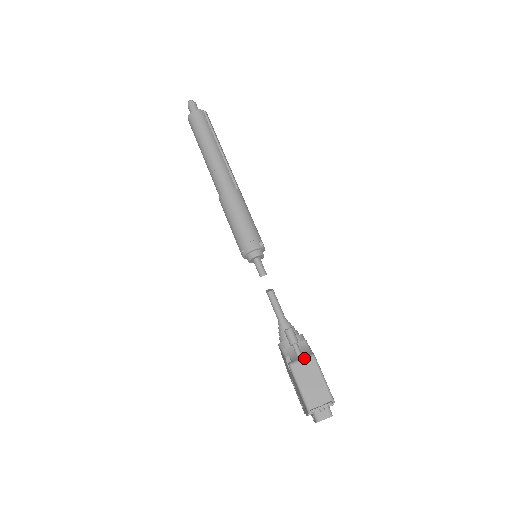
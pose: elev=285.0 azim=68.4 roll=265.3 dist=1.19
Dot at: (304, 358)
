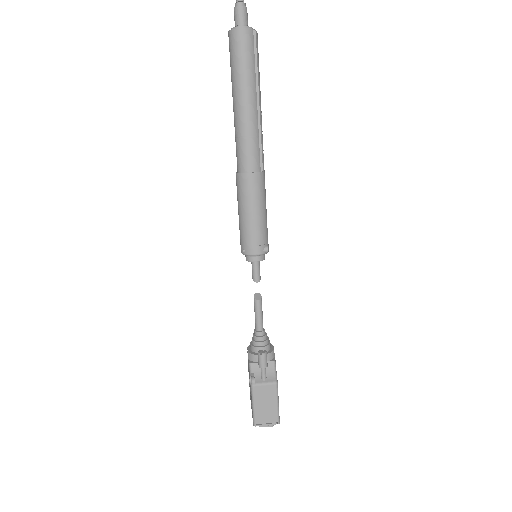
Dot at: (267, 383)
